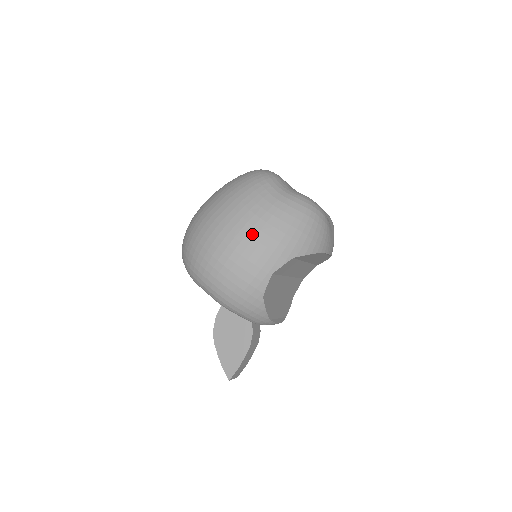
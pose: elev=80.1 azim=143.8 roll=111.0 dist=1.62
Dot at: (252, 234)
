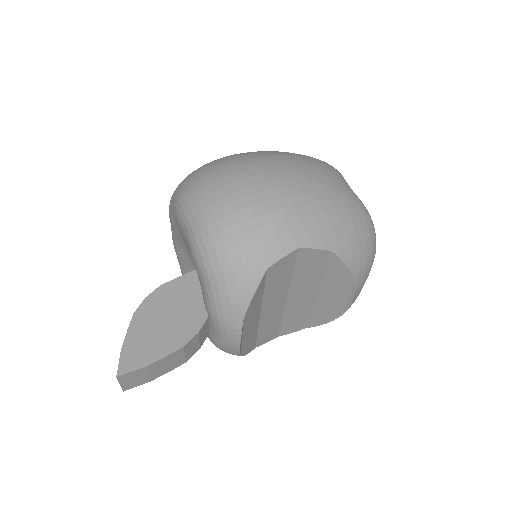
Dot at: (303, 189)
